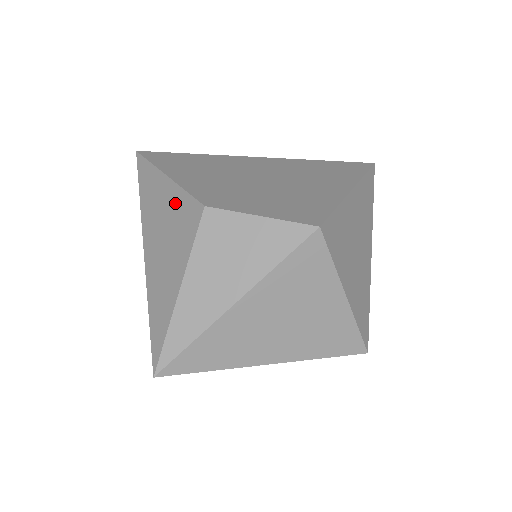
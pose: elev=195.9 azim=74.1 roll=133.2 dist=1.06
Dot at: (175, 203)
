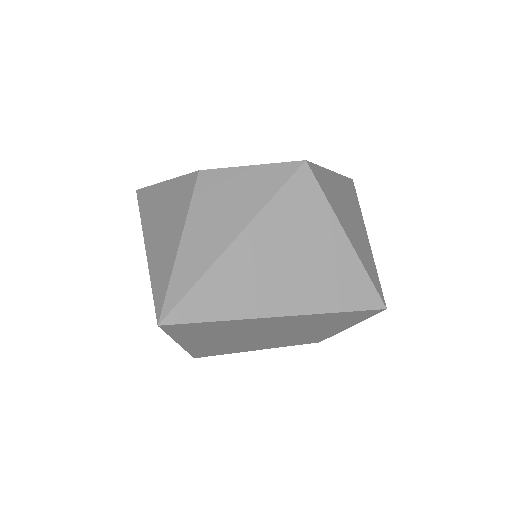
Dot at: (172, 190)
